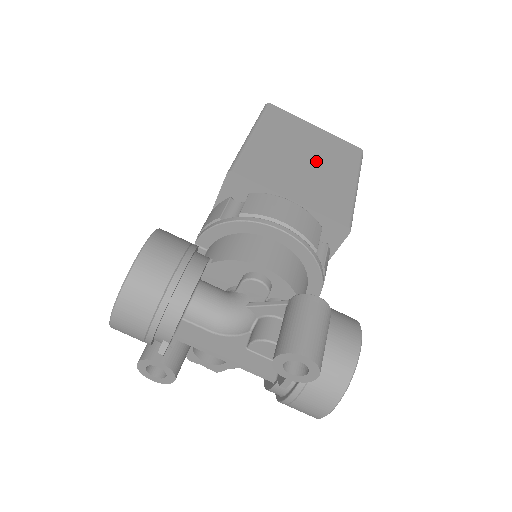
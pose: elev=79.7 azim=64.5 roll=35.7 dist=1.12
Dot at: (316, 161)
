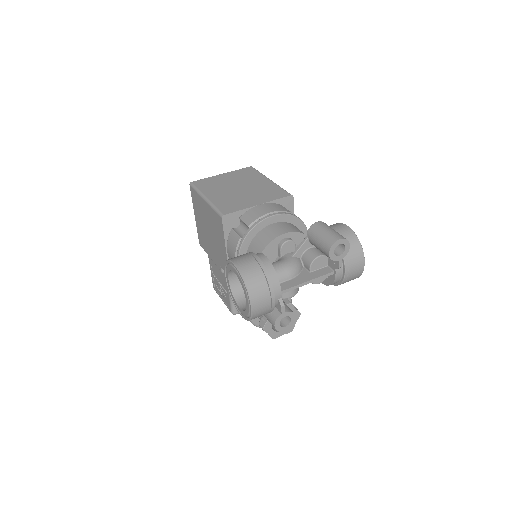
Dot at: (244, 185)
